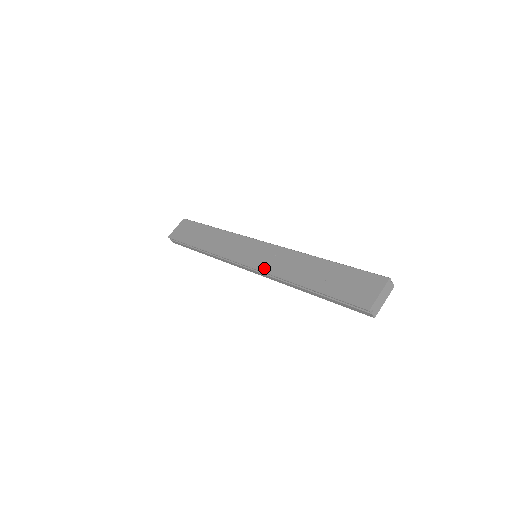
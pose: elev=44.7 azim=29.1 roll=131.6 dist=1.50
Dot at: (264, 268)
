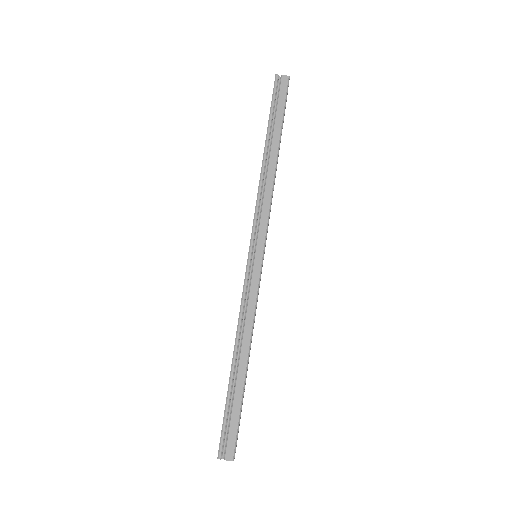
Dot at: occluded
